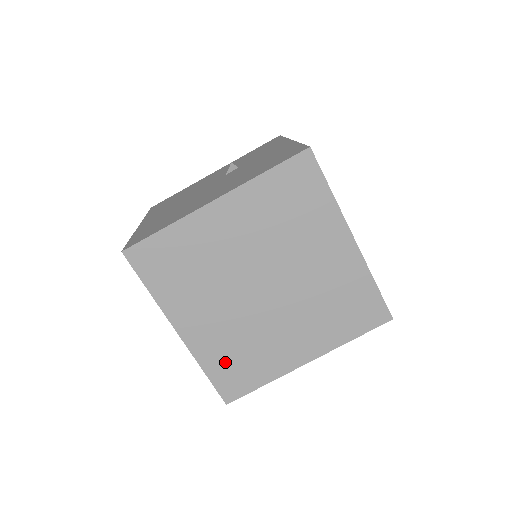
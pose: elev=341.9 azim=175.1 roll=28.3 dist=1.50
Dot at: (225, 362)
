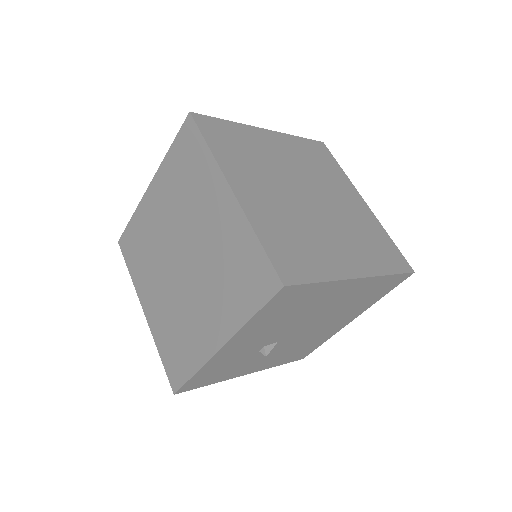
Dot at: (169, 343)
